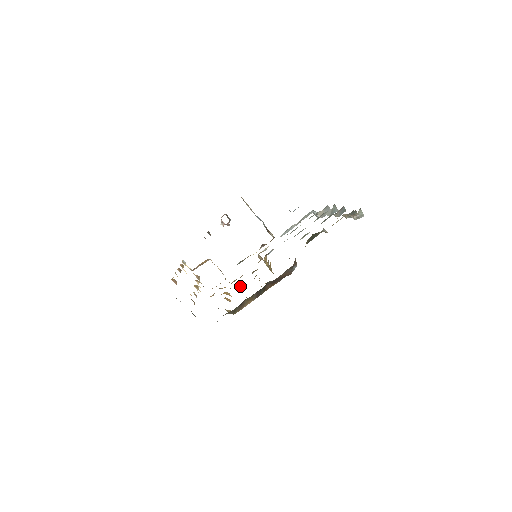
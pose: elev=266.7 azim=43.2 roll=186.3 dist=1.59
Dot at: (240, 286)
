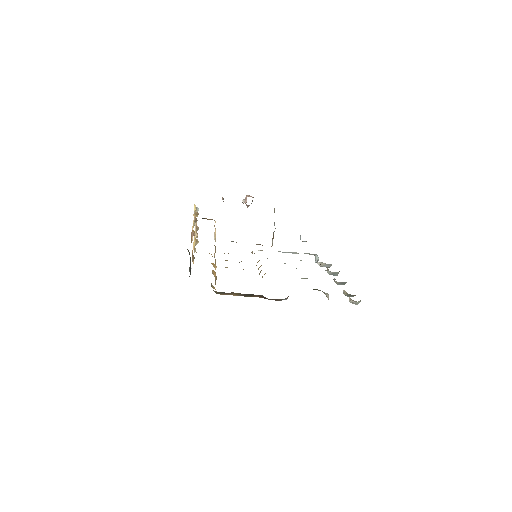
Dot at: (227, 267)
